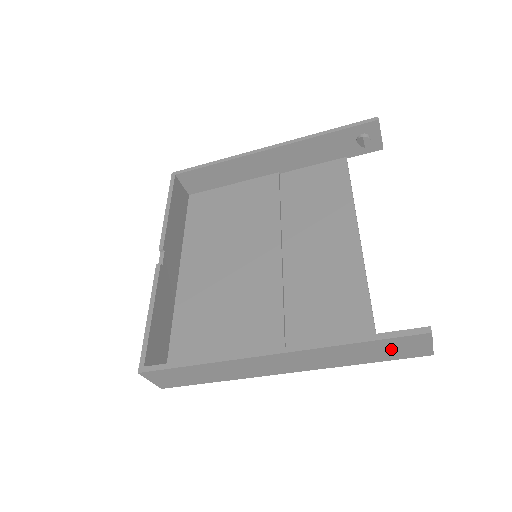
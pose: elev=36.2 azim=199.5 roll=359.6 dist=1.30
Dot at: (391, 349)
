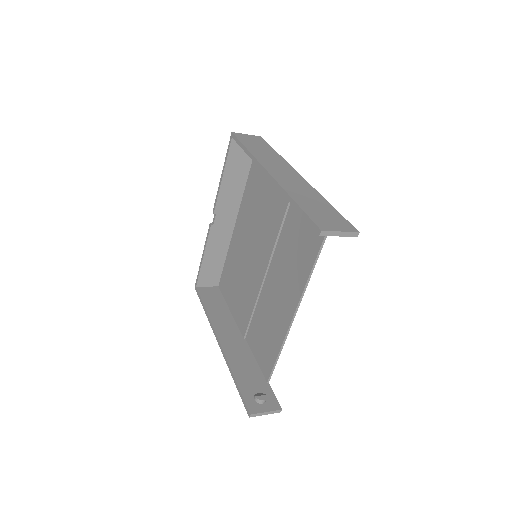
Dot at: occluded
